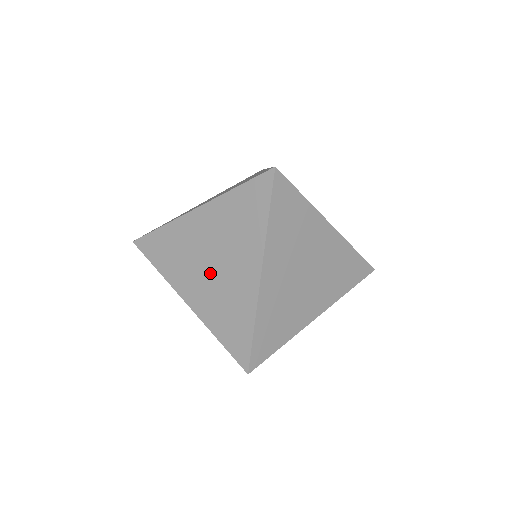
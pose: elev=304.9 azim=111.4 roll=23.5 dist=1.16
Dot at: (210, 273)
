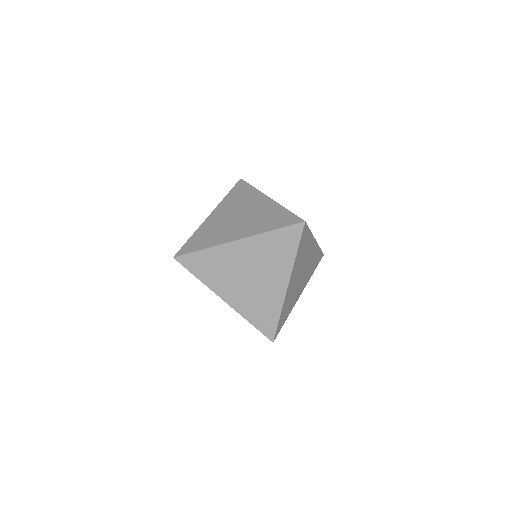
Dot at: (241, 220)
